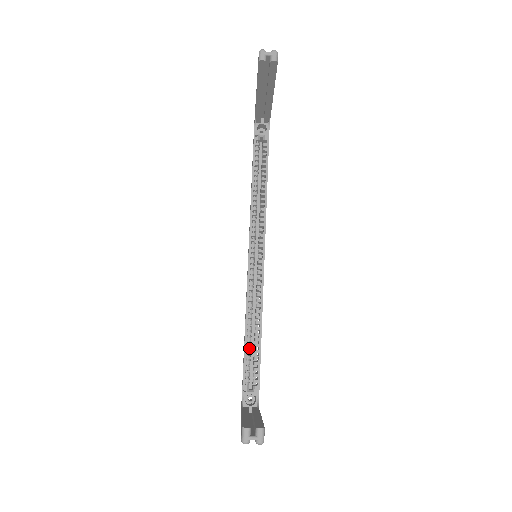
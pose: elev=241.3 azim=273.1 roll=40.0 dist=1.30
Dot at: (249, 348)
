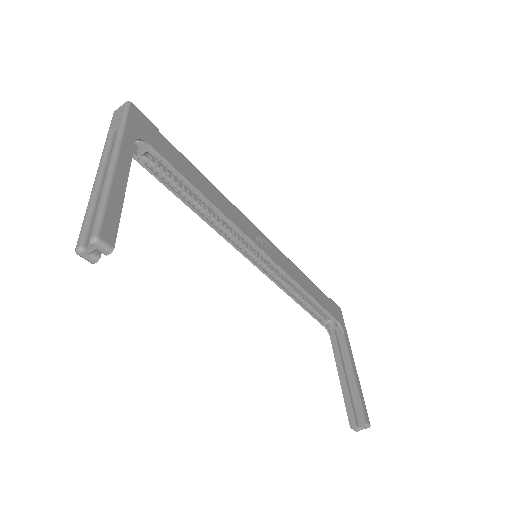
Dot at: (305, 298)
